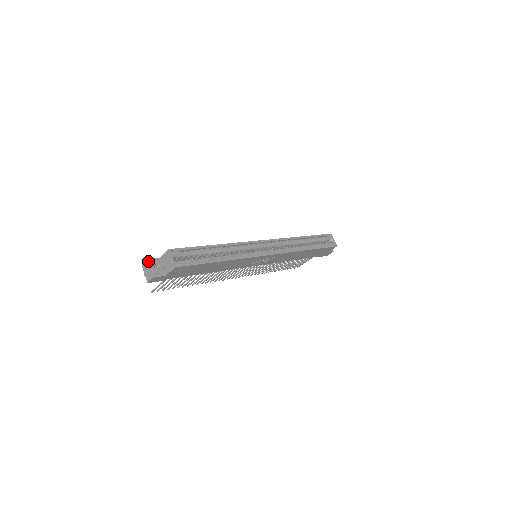
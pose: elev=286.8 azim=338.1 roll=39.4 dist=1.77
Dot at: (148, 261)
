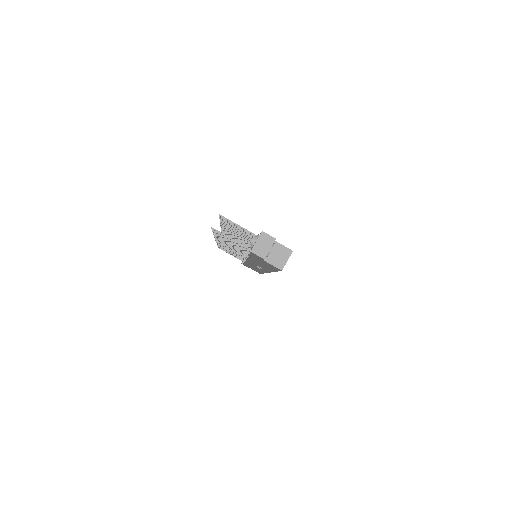
Dot at: occluded
